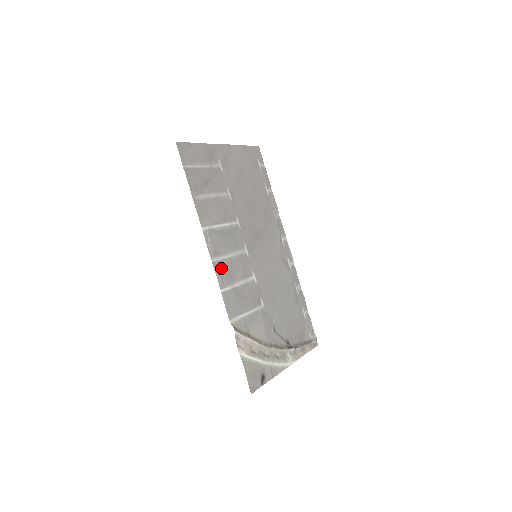
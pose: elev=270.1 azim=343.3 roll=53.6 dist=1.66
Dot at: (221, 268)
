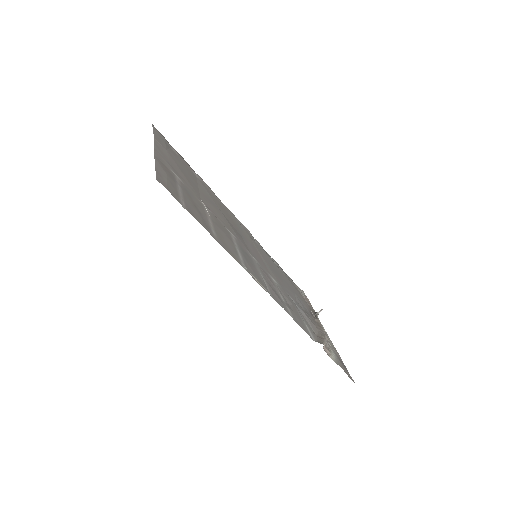
Dot at: (274, 296)
